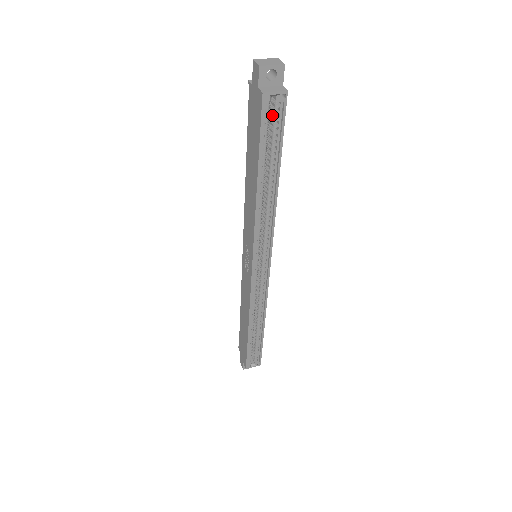
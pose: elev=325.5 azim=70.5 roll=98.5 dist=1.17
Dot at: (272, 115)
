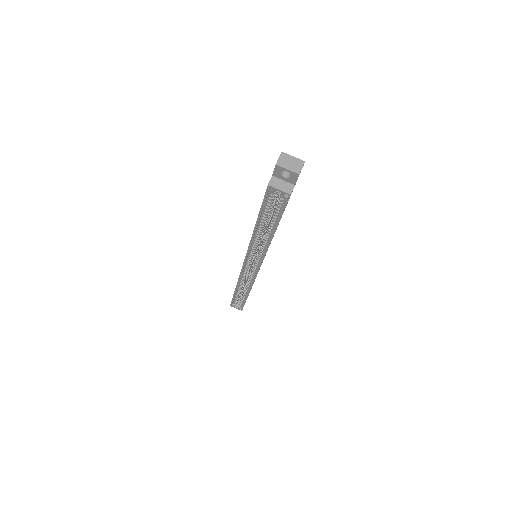
Dot at: (279, 197)
